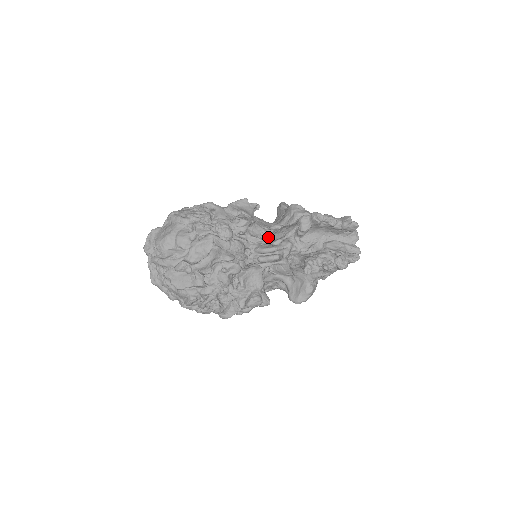
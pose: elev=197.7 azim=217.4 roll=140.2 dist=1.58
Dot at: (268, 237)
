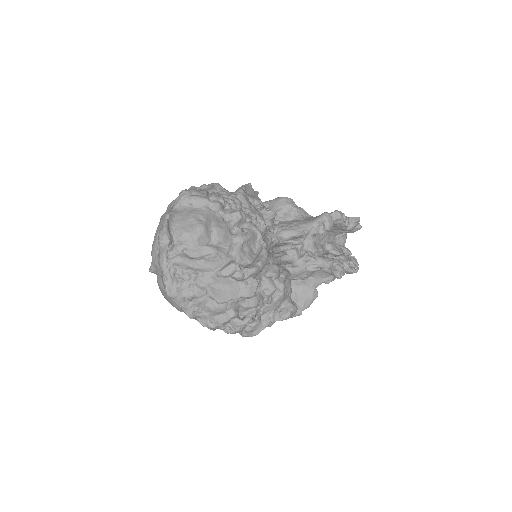
Dot at: occluded
